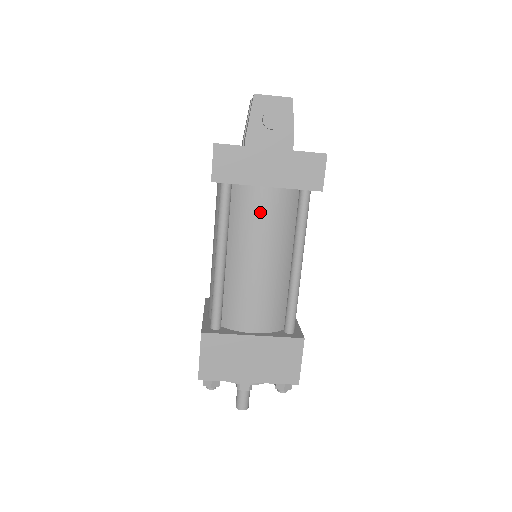
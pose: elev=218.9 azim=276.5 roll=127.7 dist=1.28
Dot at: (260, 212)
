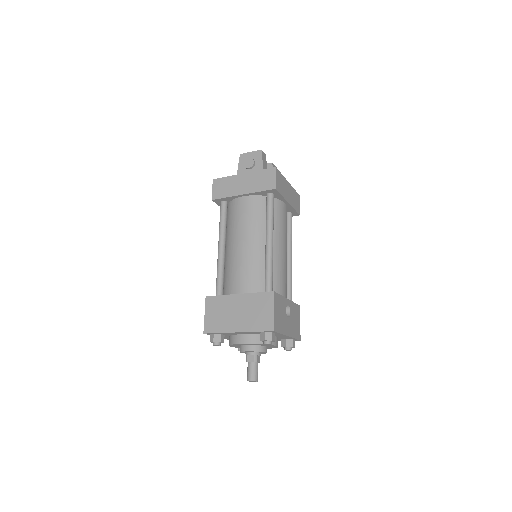
Dot at: (241, 212)
